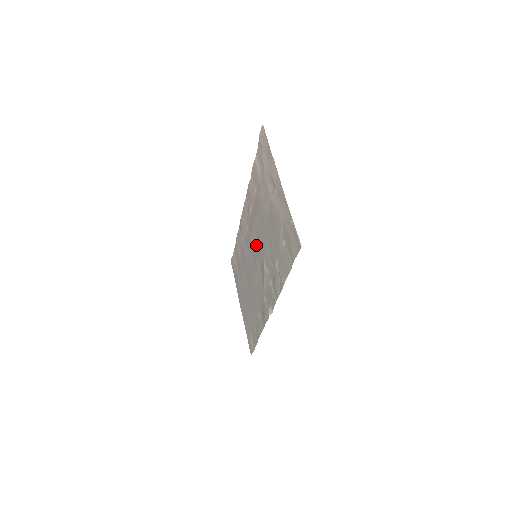
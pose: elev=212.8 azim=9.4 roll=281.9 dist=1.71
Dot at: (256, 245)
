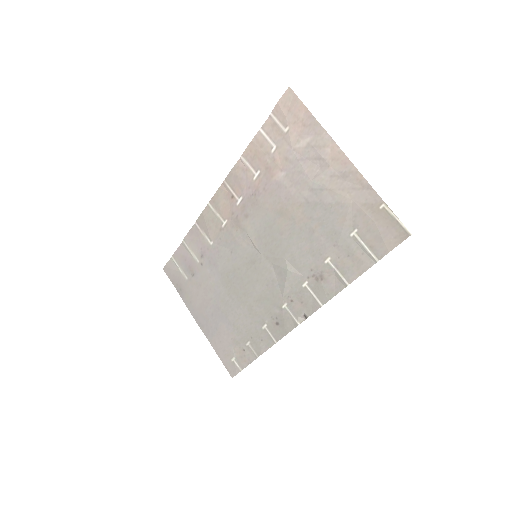
Dot at: (258, 242)
